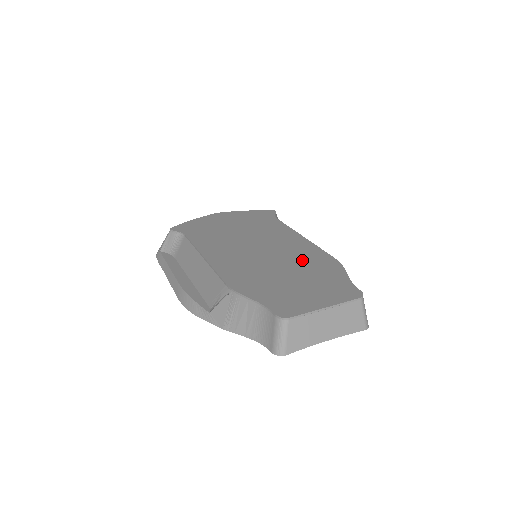
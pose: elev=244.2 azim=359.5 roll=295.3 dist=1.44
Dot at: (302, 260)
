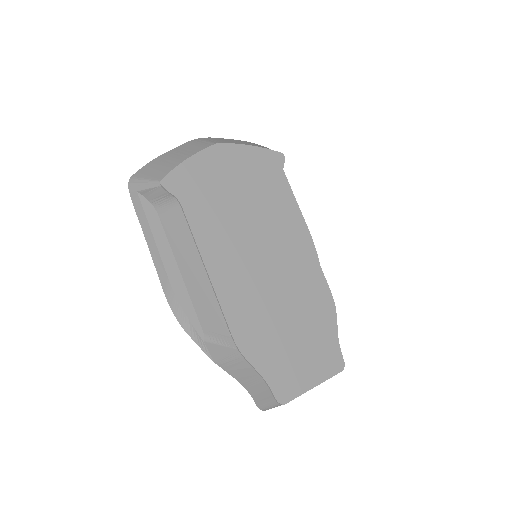
Dot at: (303, 294)
